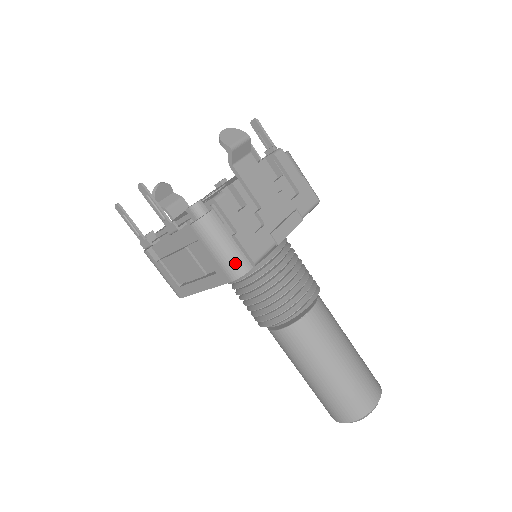
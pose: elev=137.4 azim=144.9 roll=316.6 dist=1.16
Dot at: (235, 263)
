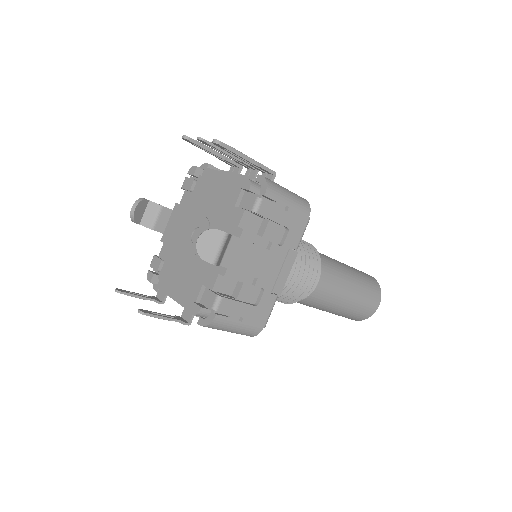
Dot at: (248, 333)
